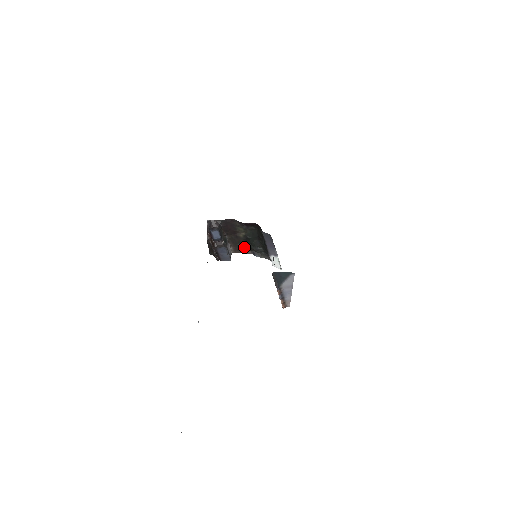
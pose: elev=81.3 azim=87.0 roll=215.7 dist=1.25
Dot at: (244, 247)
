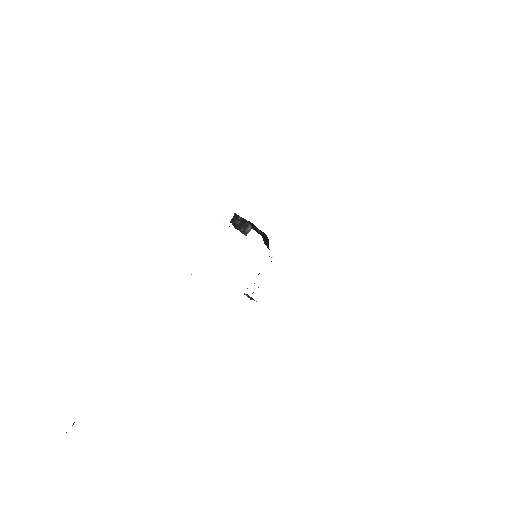
Dot at: (260, 234)
